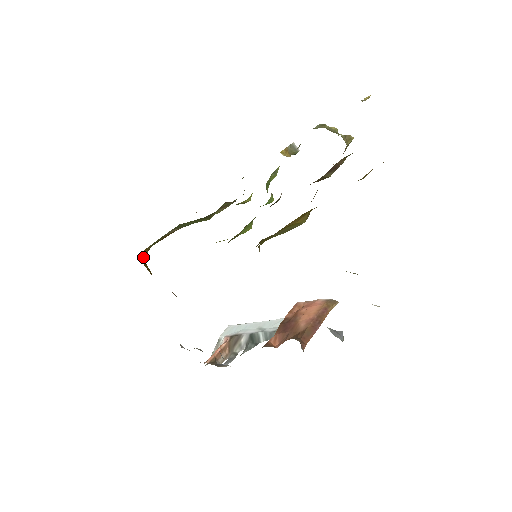
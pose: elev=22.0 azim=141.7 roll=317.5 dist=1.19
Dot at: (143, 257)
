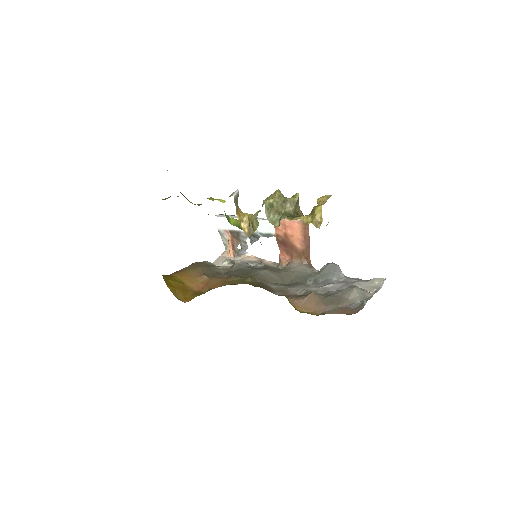
Dot at: (168, 284)
